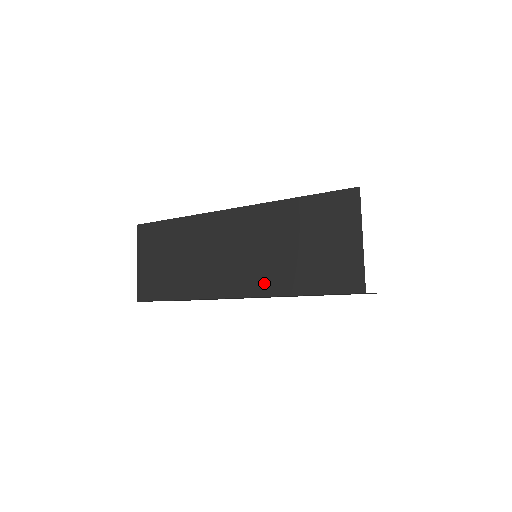
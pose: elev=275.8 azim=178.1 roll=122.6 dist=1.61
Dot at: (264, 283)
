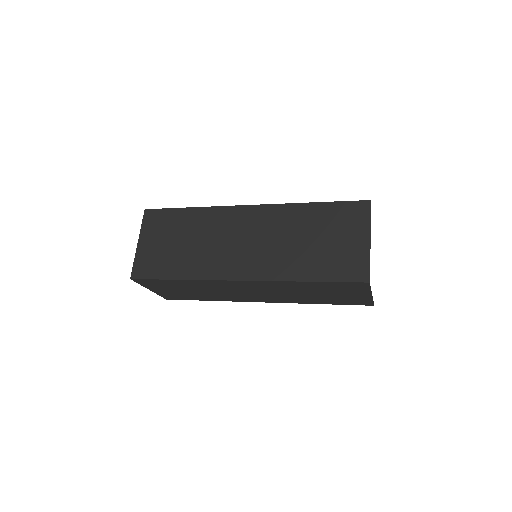
Dot at: (274, 269)
